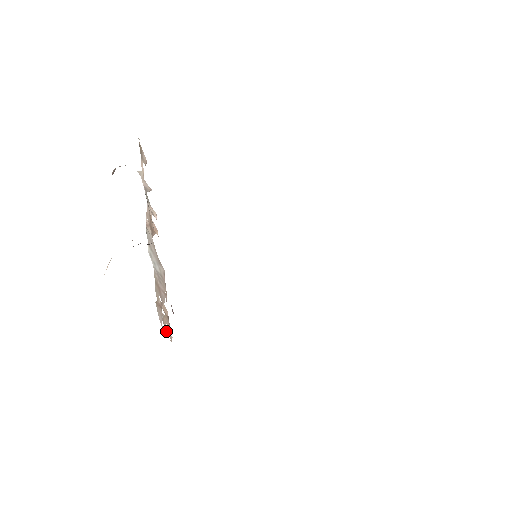
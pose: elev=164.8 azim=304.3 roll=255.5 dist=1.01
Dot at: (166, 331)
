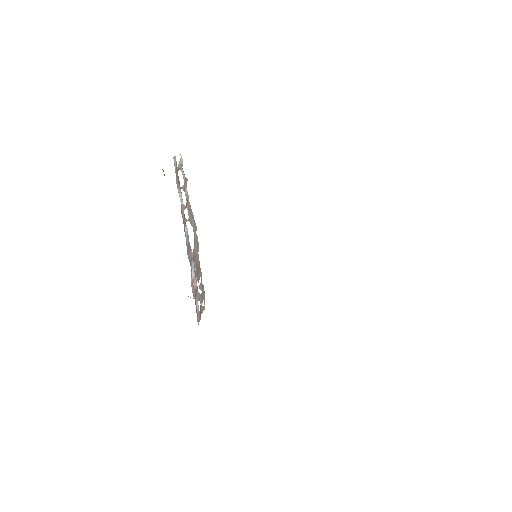
Dot at: (201, 308)
